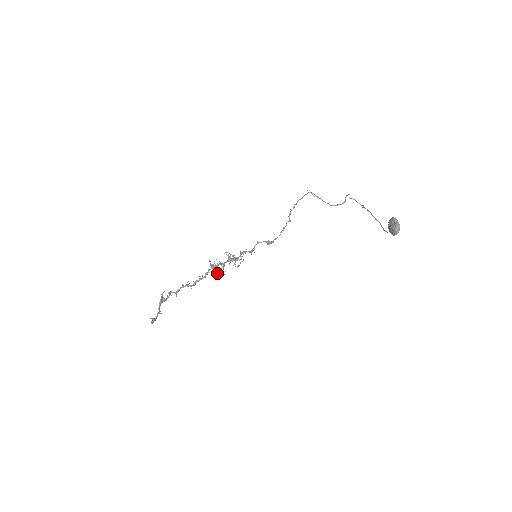
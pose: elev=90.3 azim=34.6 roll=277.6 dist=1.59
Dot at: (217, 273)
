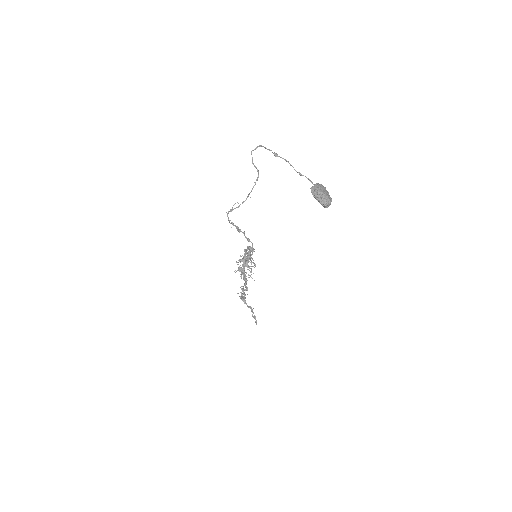
Dot at: (249, 275)
